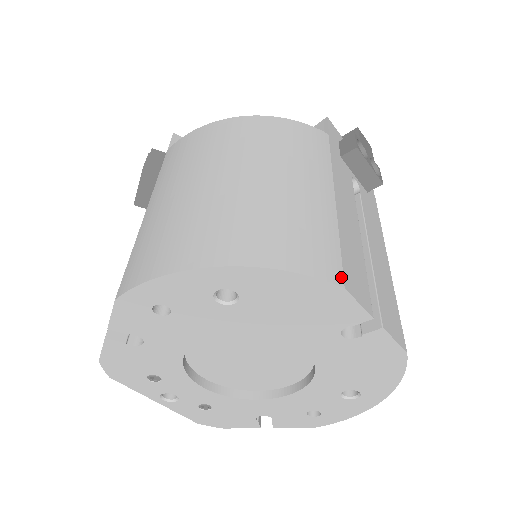
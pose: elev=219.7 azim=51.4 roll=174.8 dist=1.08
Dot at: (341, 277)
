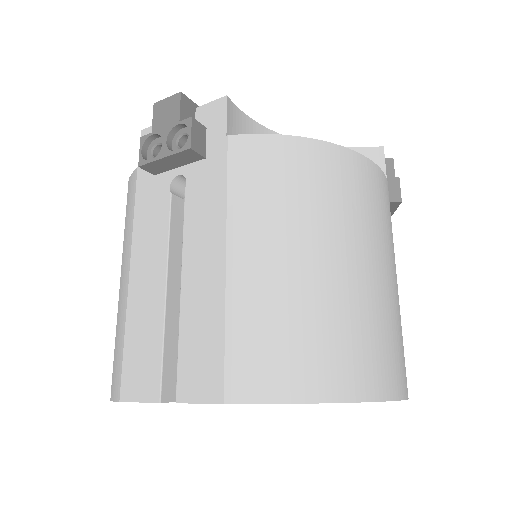
Dot at: (407, 388)
